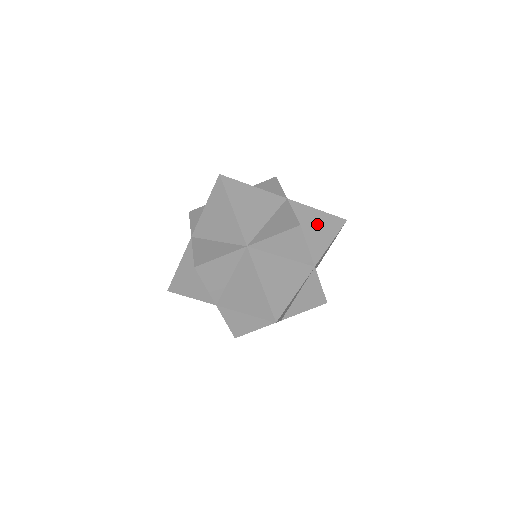
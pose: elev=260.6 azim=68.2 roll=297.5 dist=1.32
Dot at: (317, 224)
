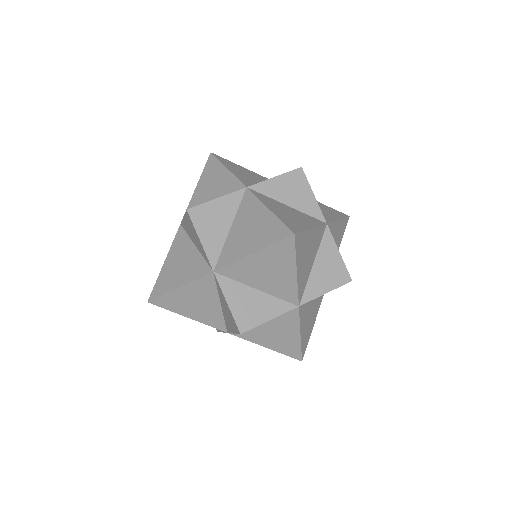
Dot at: (319, 206)
